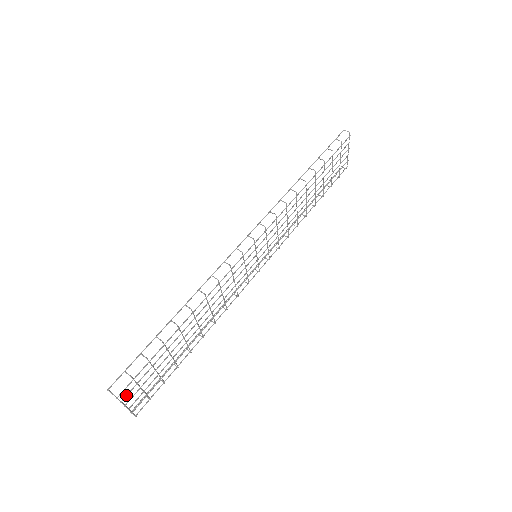
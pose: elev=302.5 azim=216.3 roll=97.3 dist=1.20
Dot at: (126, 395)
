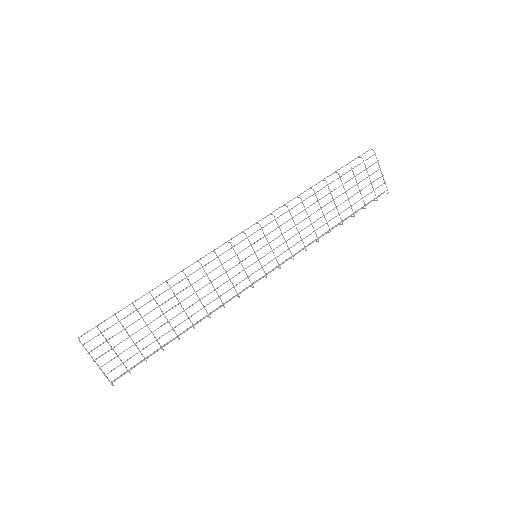
Dot at: (94, 348)
